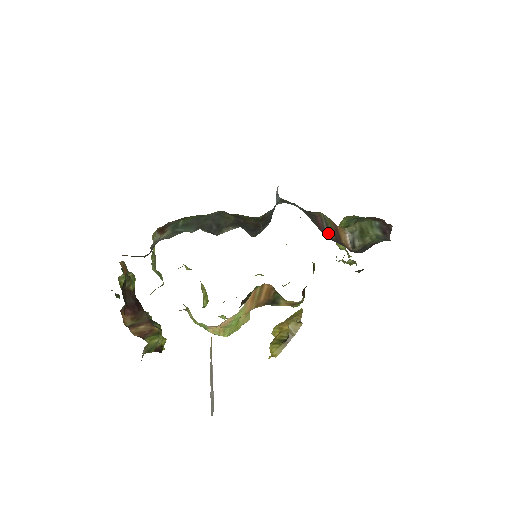
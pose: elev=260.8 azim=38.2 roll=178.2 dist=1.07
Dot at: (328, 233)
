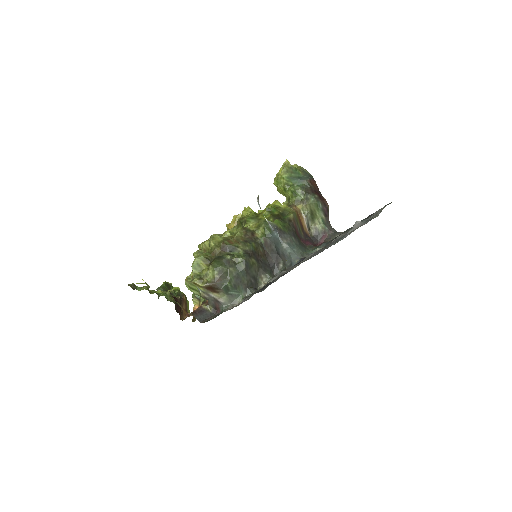
Dot at: (300, 233)
